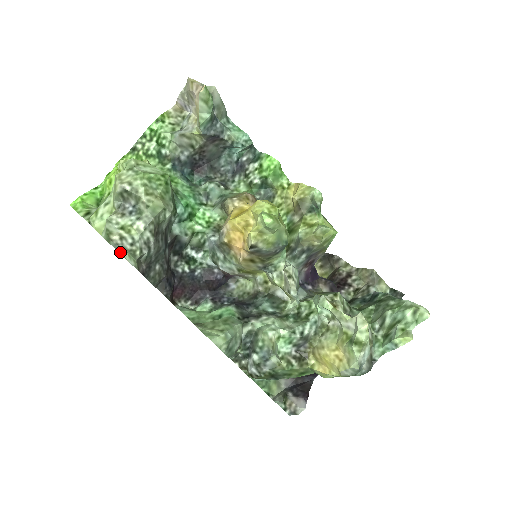
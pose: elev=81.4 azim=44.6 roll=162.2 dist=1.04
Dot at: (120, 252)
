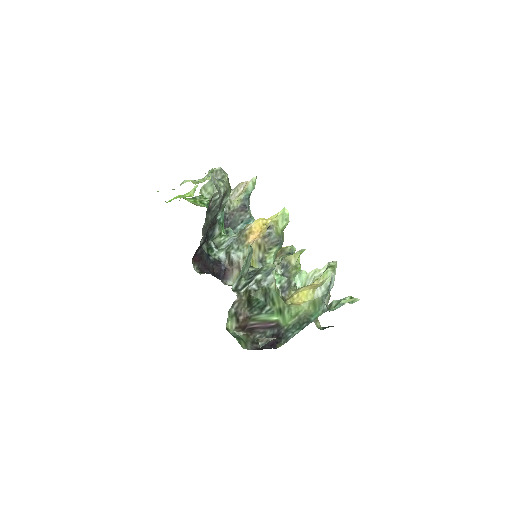
Dot at: (203, 191)
